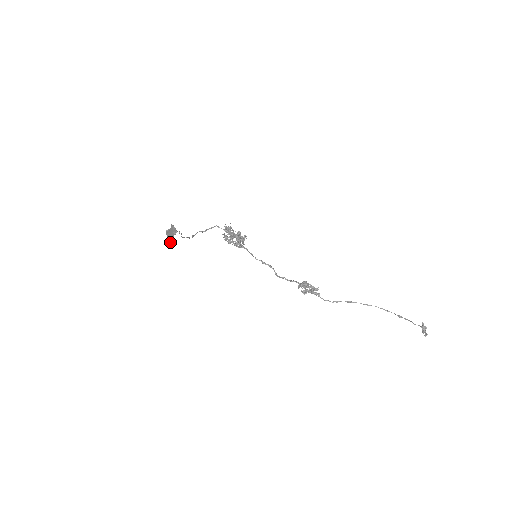
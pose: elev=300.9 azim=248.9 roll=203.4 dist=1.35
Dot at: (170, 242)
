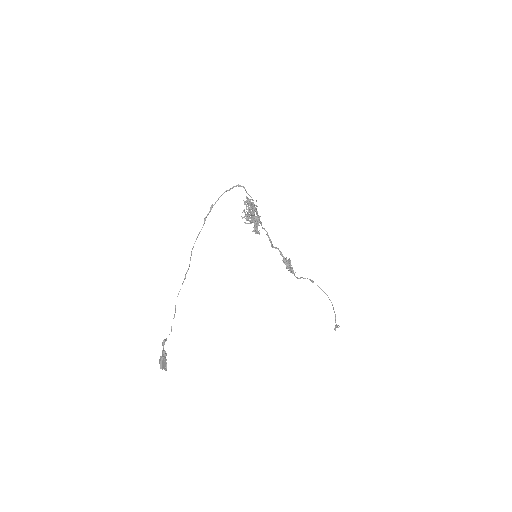
Dot at: (161, 365)
